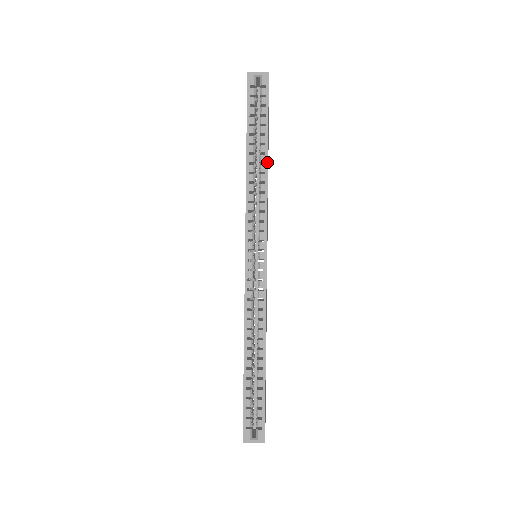
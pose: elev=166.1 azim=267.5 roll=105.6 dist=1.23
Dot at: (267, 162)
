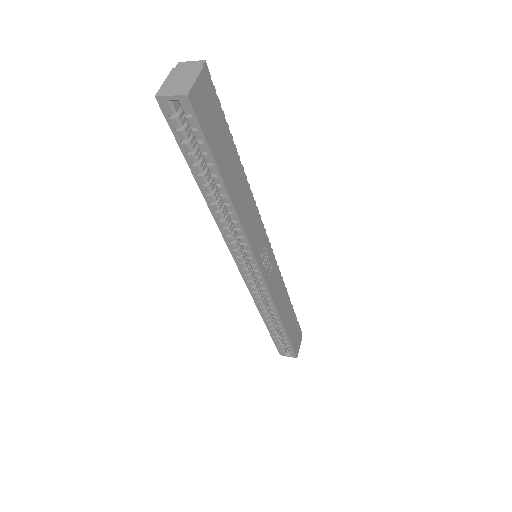
Dot at: (231, 203)
